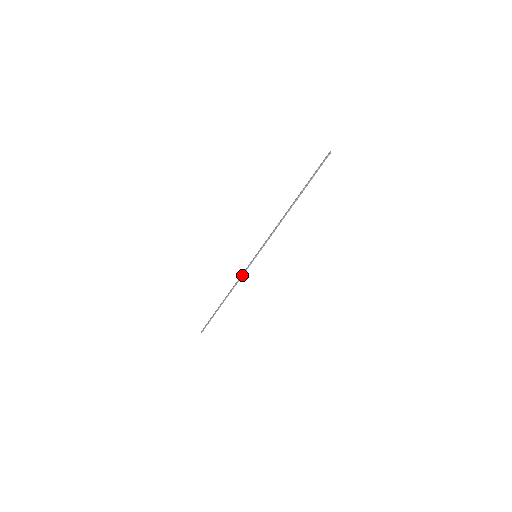
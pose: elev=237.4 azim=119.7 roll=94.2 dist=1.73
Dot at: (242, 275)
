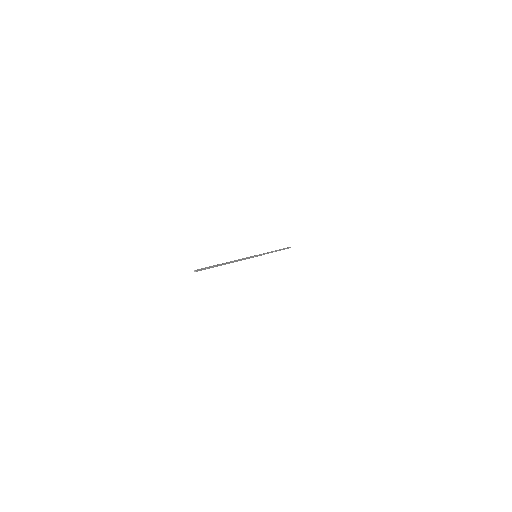
Dot at: occluded
